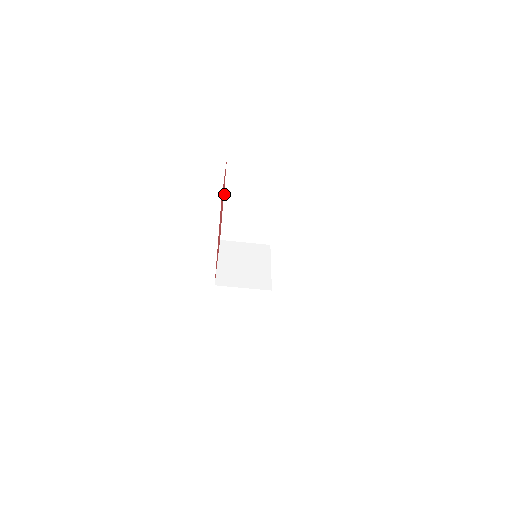
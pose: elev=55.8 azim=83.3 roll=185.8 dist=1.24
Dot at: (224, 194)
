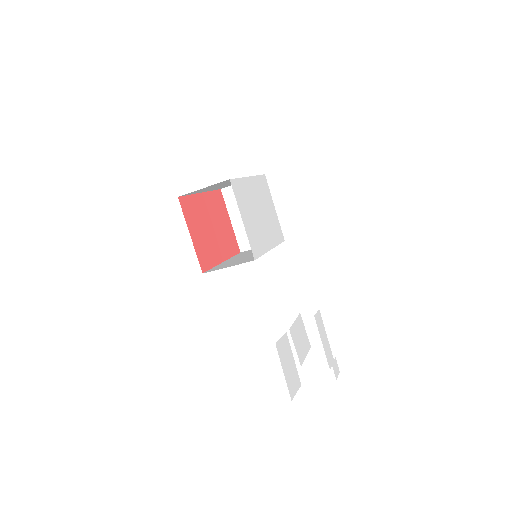
Dot at: (197, 193)
